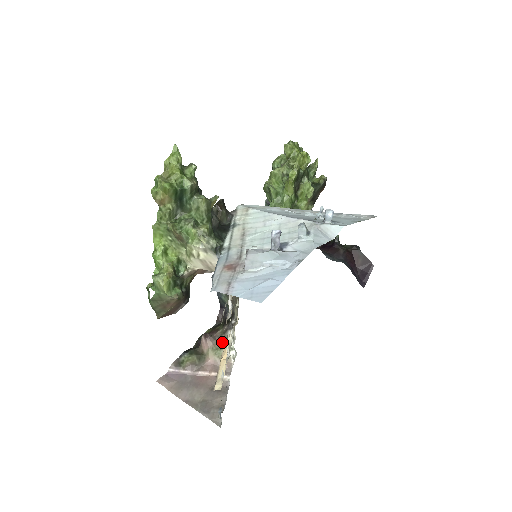
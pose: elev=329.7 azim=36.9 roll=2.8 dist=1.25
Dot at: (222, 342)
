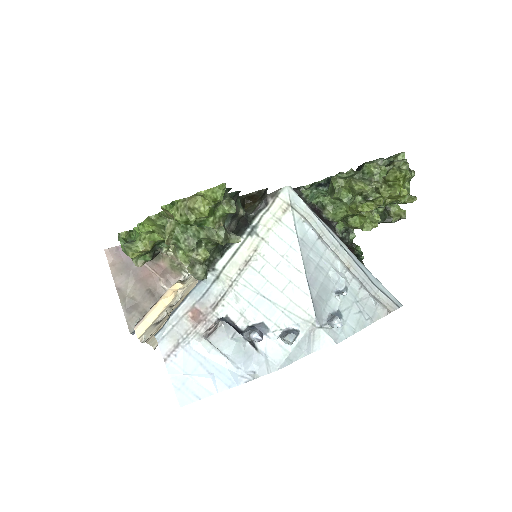
Dot at: occluded
